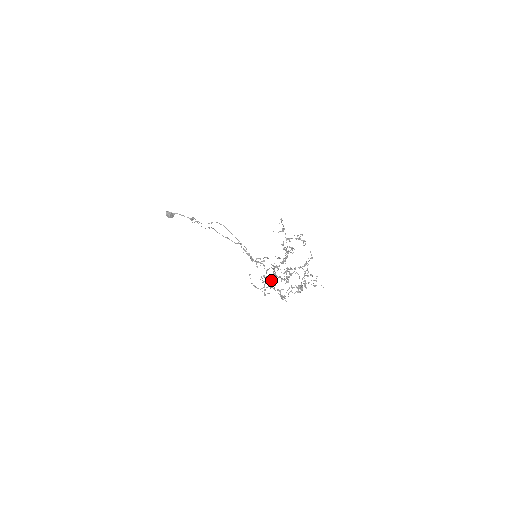
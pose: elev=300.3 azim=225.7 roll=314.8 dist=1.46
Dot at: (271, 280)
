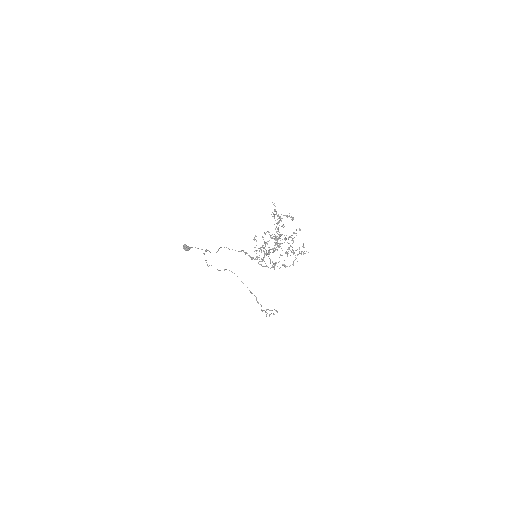
Dot at: occluded
